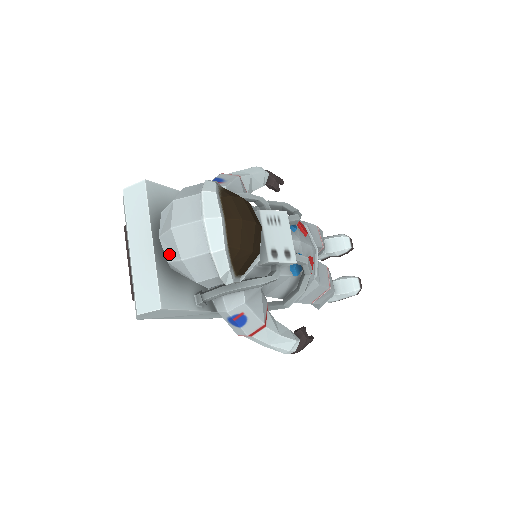
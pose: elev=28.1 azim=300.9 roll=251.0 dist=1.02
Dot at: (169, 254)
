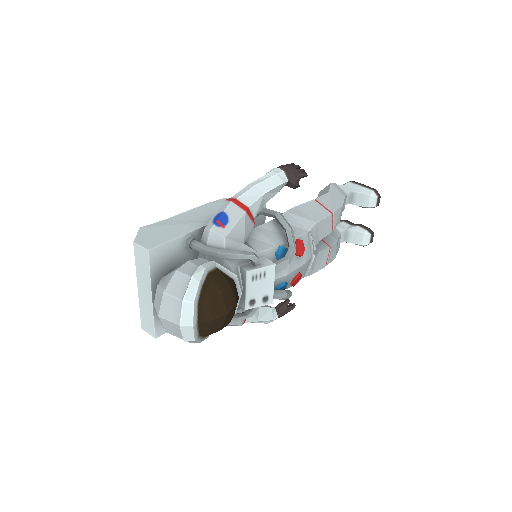
Dot at: occluded
